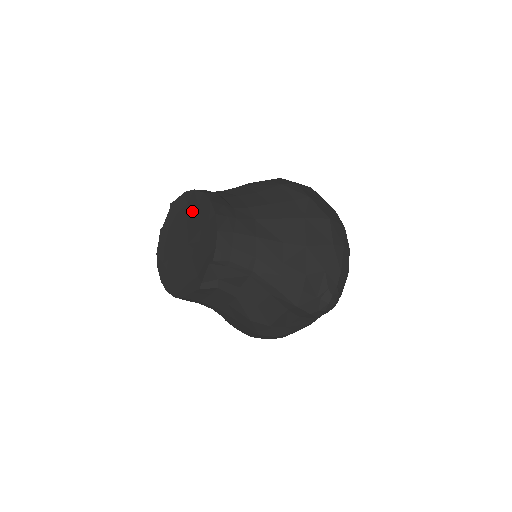
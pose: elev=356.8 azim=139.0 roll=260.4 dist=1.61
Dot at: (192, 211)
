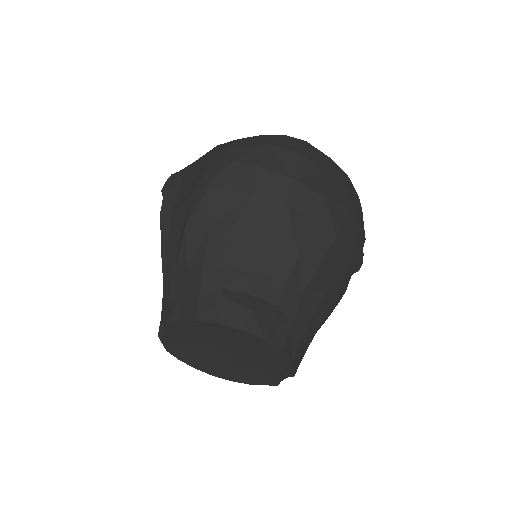
Dot at: (223, 335)
